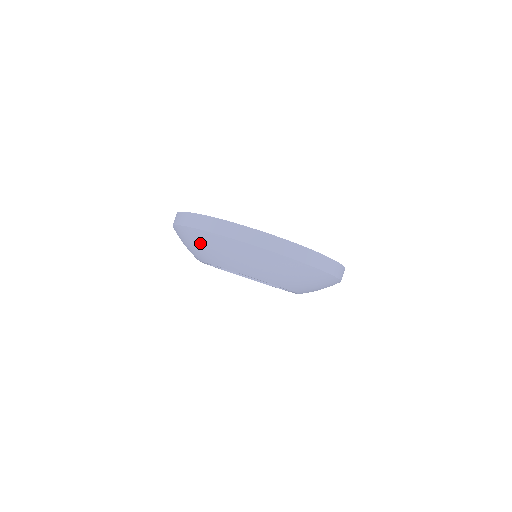
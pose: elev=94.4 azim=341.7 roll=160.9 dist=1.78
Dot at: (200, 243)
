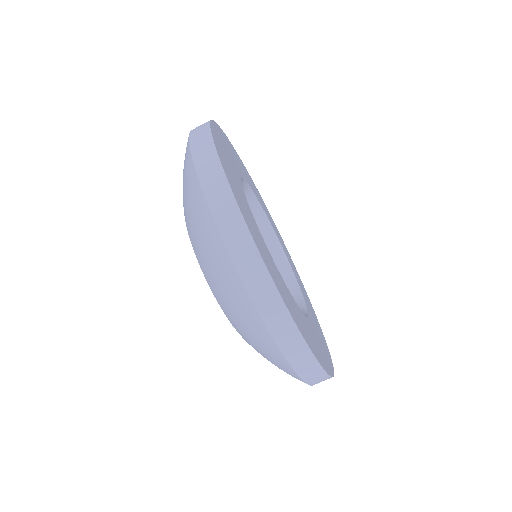
Dot at: (216, 264)
